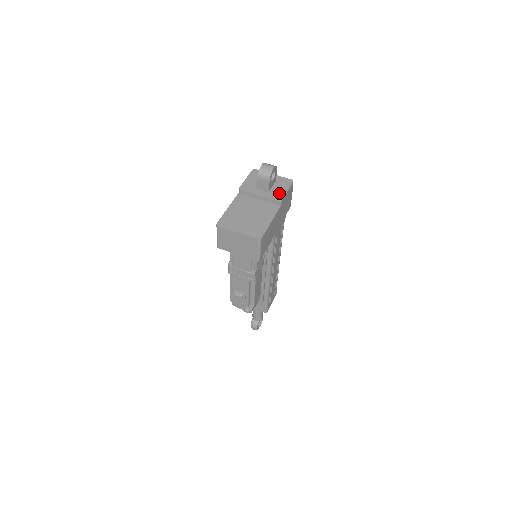
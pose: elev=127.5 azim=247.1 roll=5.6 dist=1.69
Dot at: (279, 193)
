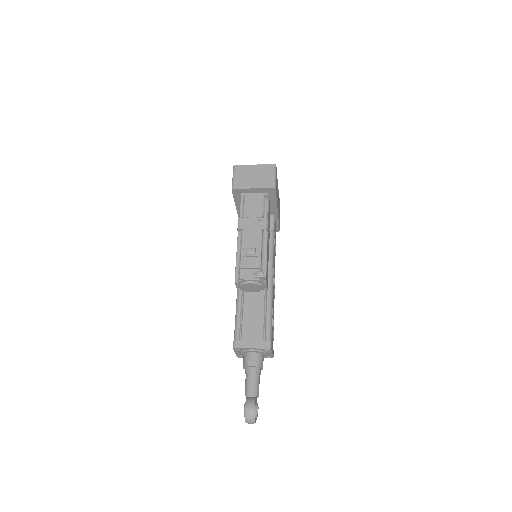
Dot at: occluded
